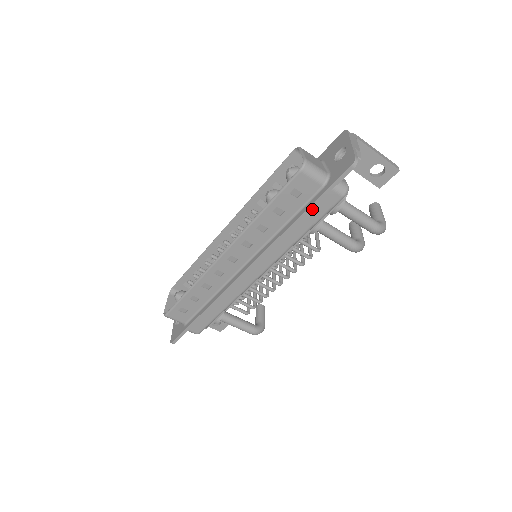
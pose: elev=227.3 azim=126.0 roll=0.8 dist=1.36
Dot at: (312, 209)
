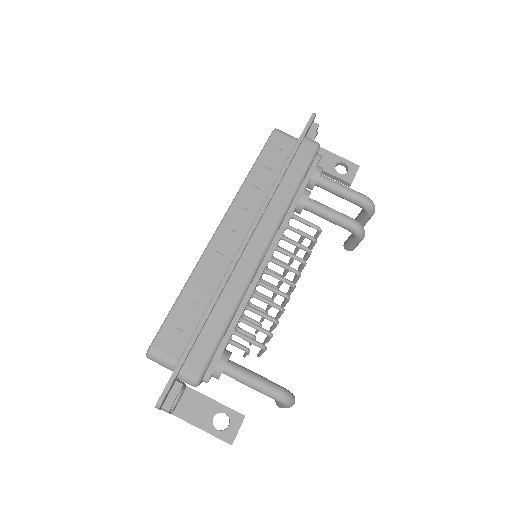
Dot at: (295, 160)
